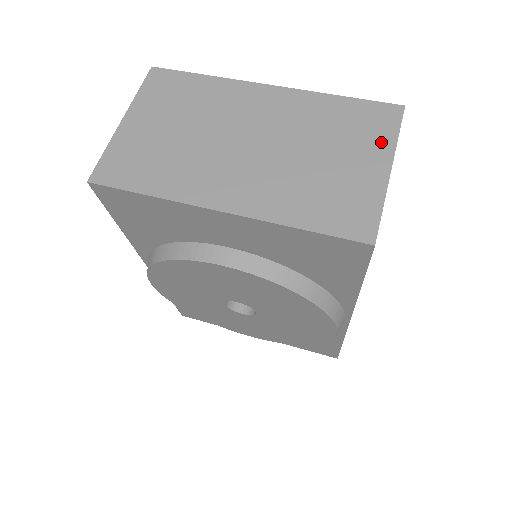
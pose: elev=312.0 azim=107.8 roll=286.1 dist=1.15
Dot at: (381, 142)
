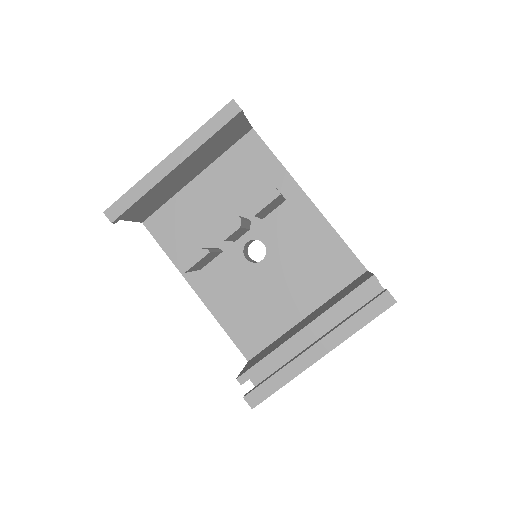
Dot at: occluded
